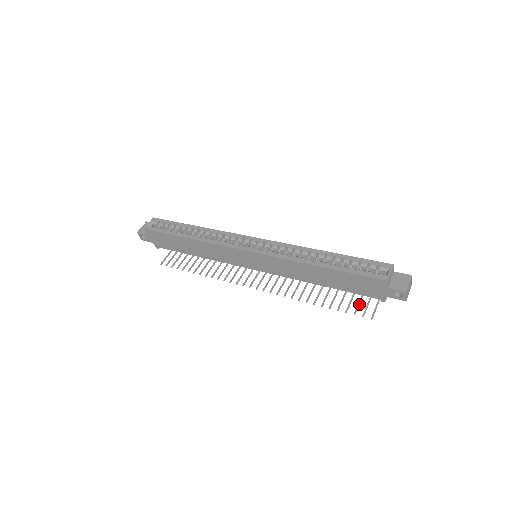
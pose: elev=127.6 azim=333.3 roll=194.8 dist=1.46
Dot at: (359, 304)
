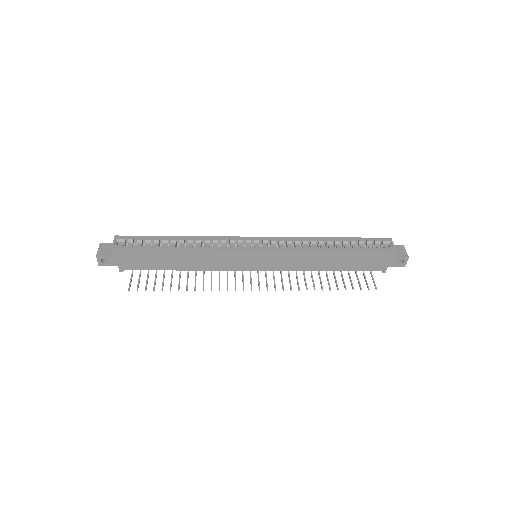
Dot at: (359, 281)
